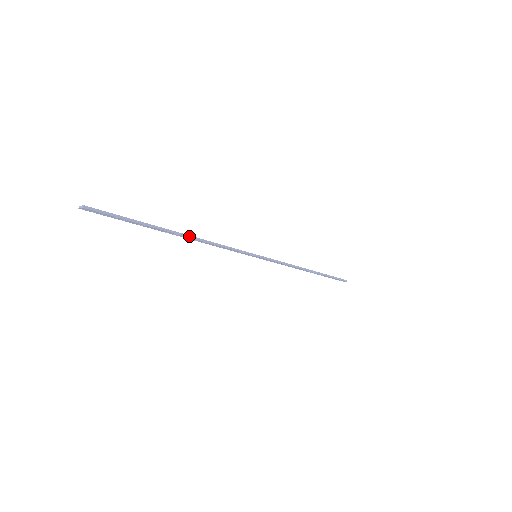
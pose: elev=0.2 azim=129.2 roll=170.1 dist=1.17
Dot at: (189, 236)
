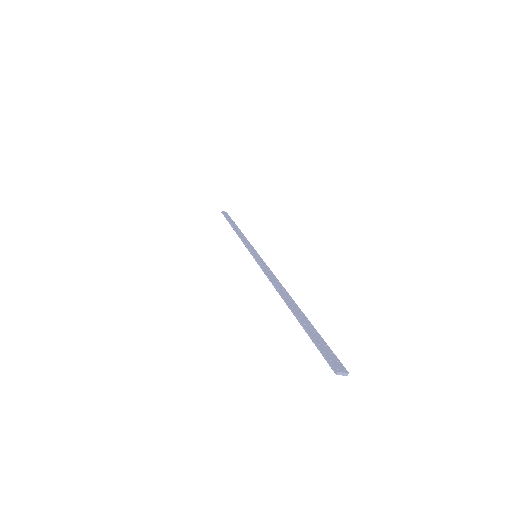
Dot at: (290, 297)
